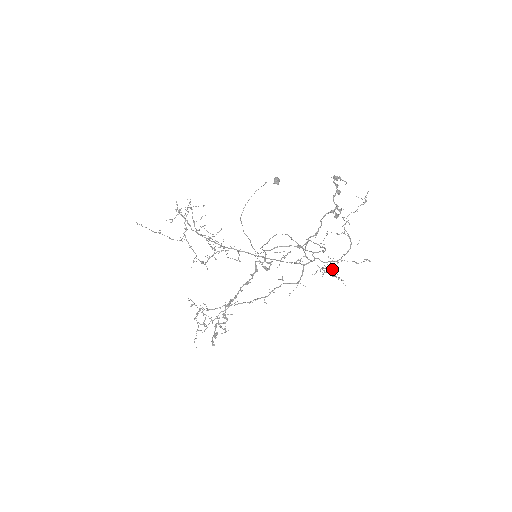
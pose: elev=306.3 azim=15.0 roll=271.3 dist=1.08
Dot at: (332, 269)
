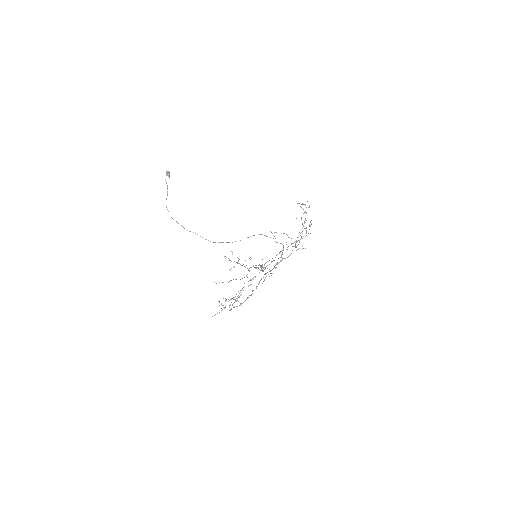
Dot at: occluded
